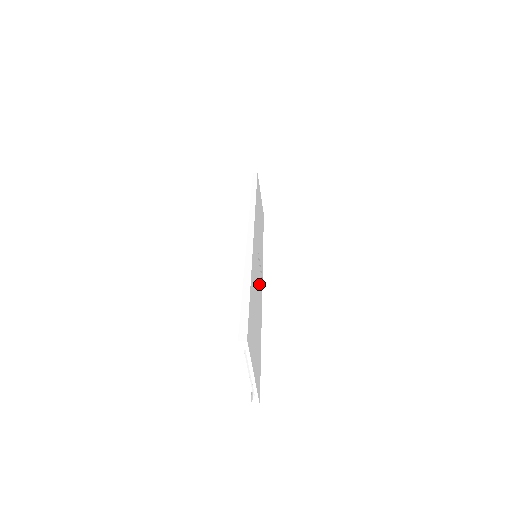
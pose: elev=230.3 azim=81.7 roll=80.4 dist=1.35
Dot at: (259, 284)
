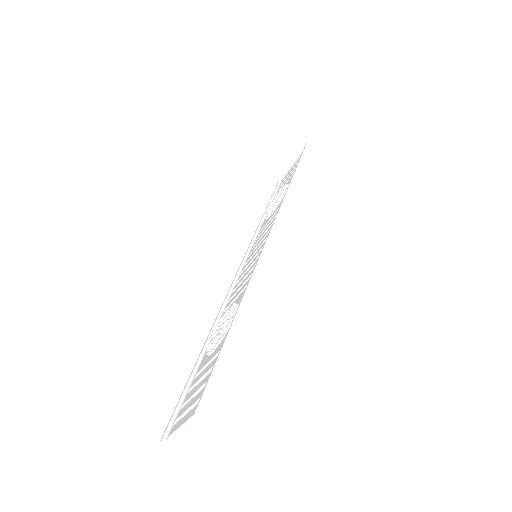
Dot at: occluded
